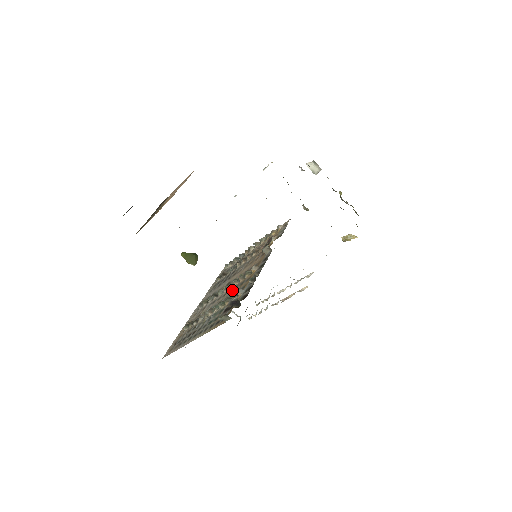
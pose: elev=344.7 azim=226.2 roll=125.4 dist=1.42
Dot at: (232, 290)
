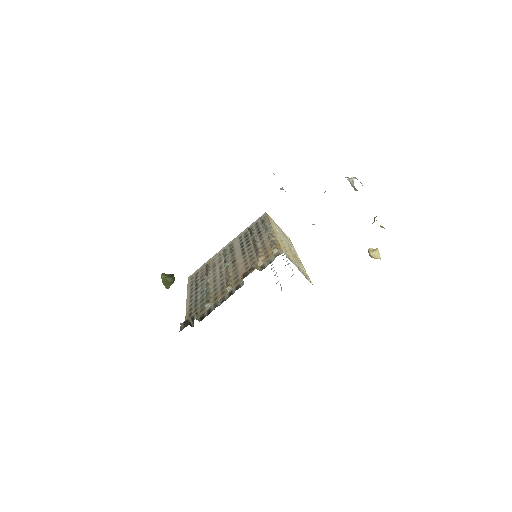
Dot at: (220, 283)
